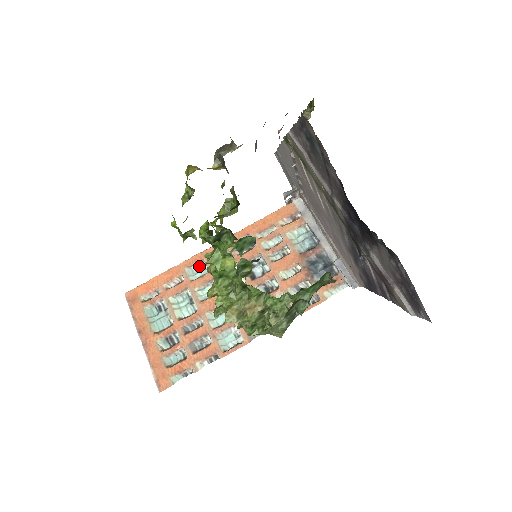
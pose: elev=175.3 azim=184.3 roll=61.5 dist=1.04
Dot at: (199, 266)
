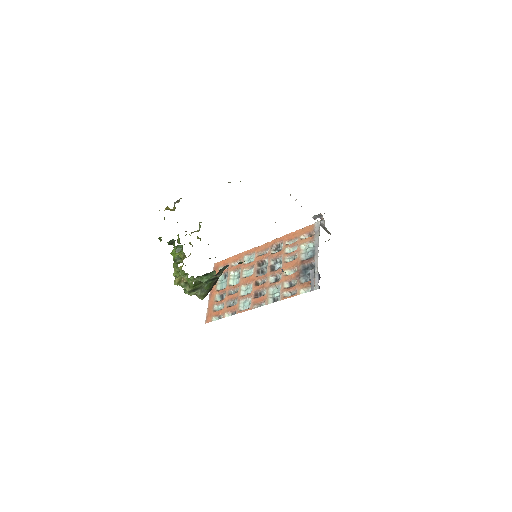
Dot at: (252, 256)
